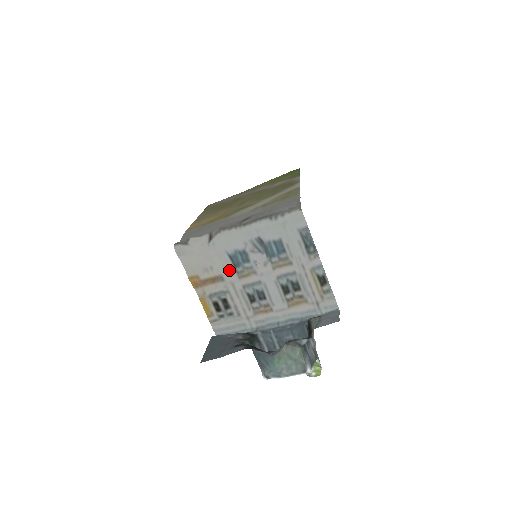
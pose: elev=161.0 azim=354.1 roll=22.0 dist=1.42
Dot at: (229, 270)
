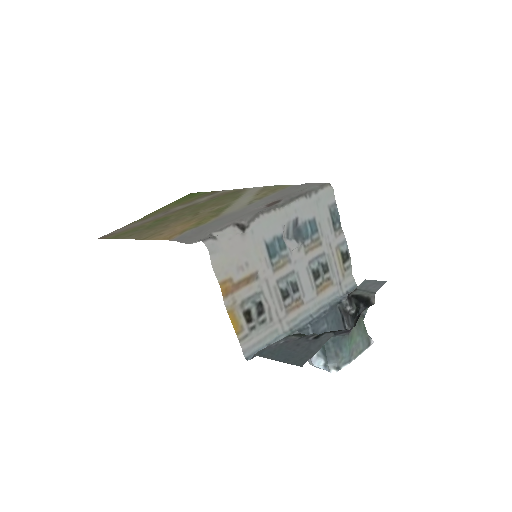
Dot at: (264, 264)
